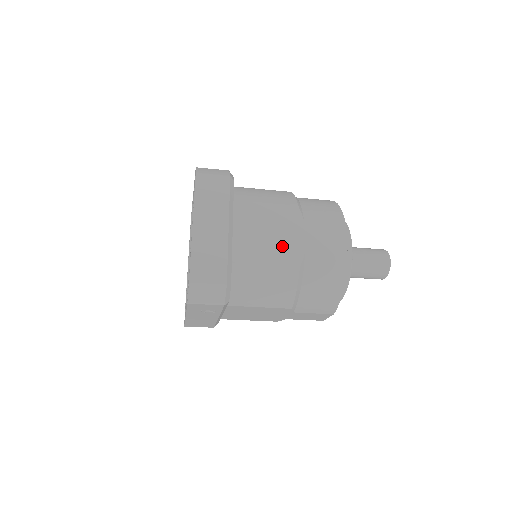
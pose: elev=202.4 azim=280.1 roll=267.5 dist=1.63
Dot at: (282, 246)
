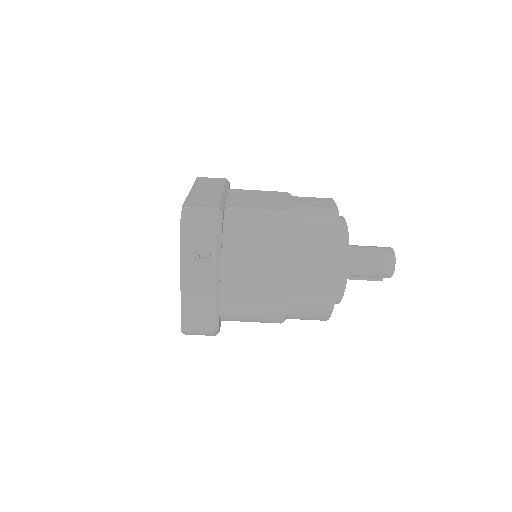
Dot at: (273, 203)
